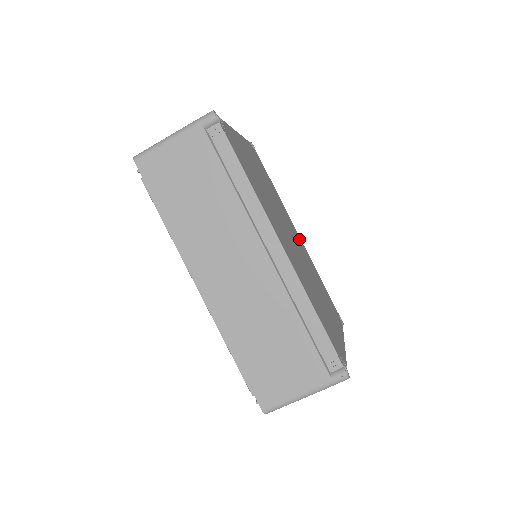
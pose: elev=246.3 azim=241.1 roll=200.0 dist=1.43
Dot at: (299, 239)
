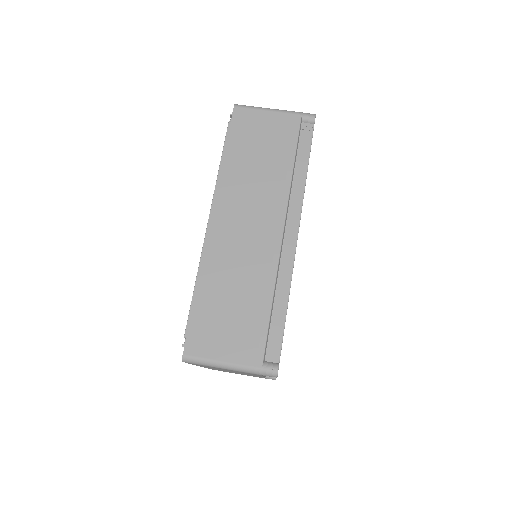
Dot at: occluded
